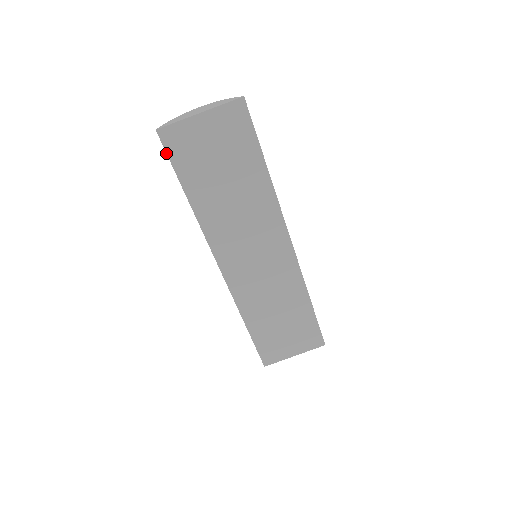
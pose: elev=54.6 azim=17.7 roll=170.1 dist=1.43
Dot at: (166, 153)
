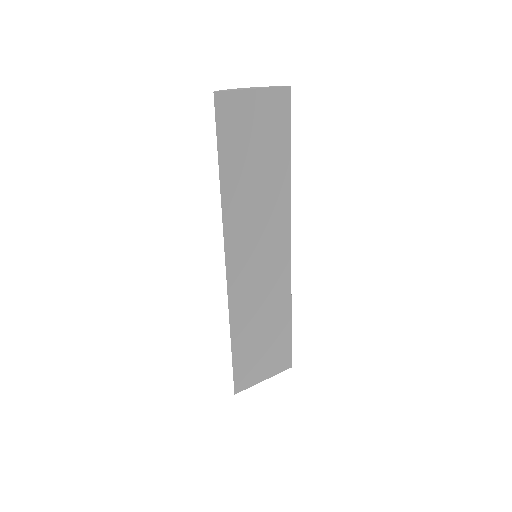
Dot at: (215, 119)
